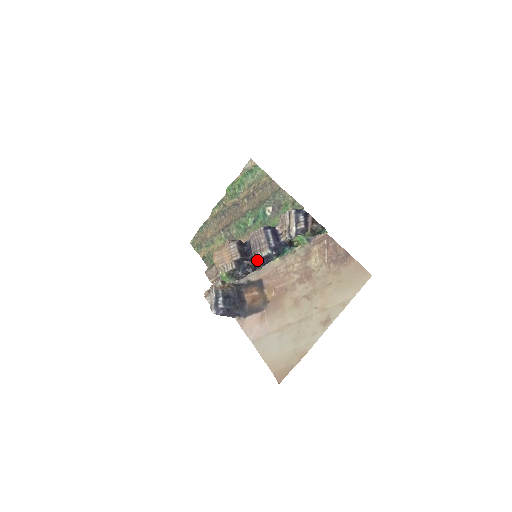
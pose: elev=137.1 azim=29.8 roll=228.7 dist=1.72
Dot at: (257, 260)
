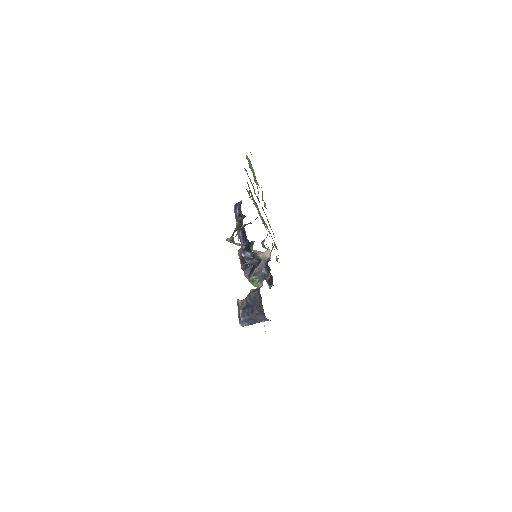
Dot at: (249, 264)
